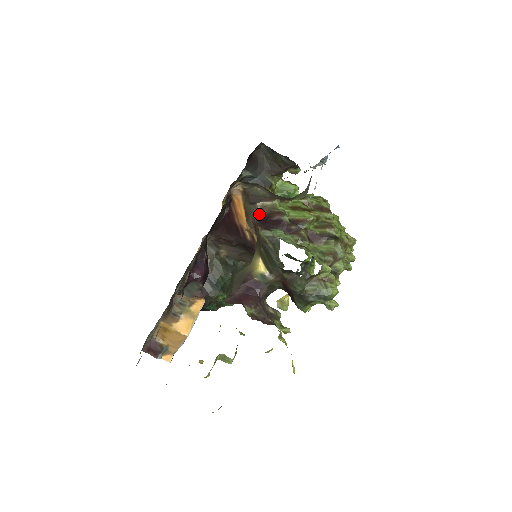
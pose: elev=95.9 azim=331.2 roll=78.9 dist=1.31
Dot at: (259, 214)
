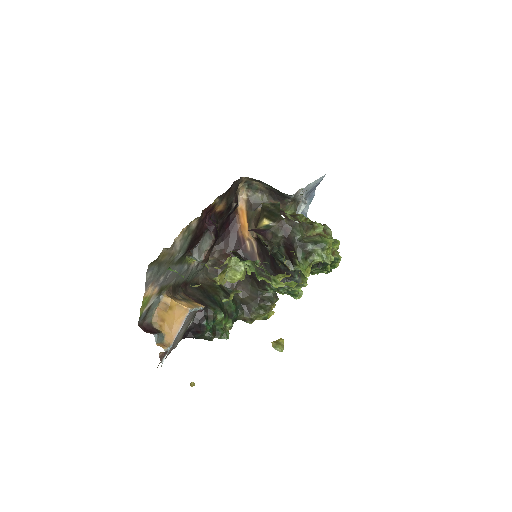
Dot at: occluded
